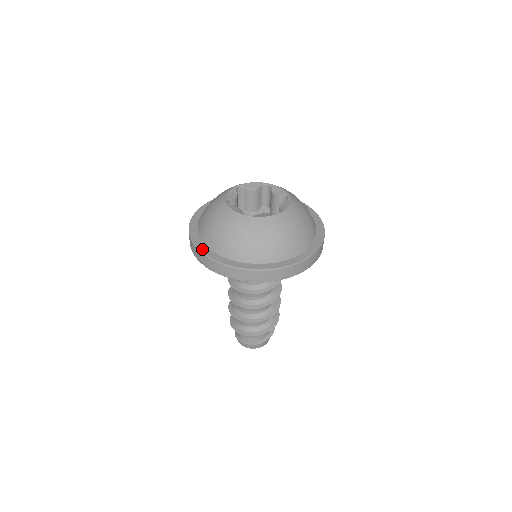
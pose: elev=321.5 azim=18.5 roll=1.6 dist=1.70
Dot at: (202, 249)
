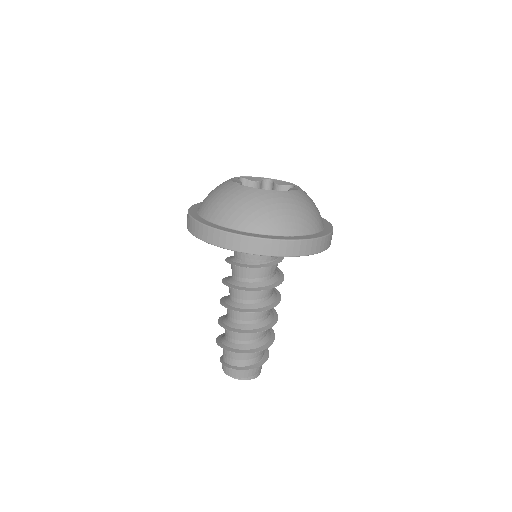
Dot at: (194, 206)
